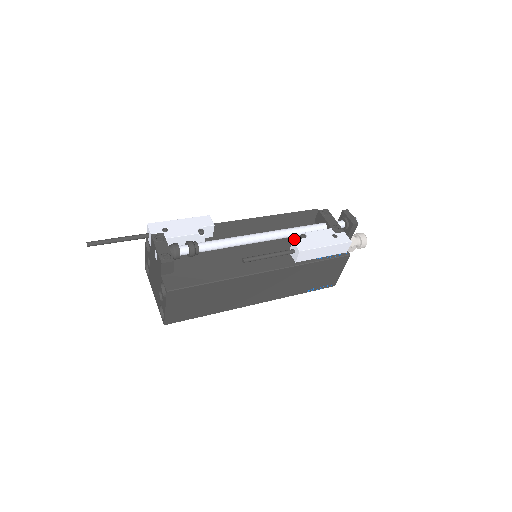
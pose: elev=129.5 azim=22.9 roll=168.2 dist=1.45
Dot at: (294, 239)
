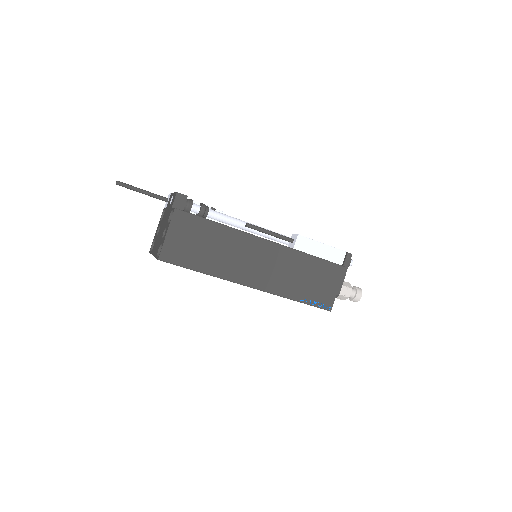
Dot at: occluded
